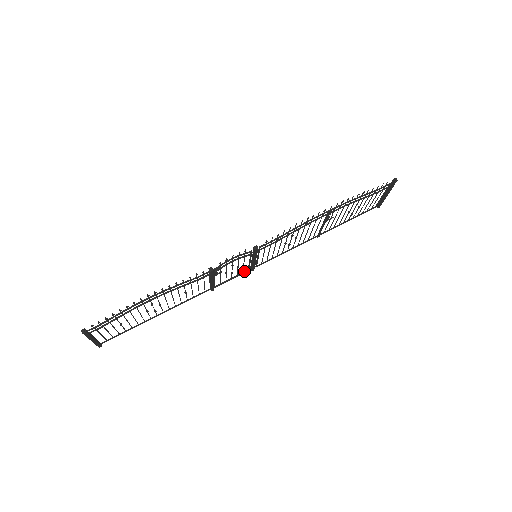
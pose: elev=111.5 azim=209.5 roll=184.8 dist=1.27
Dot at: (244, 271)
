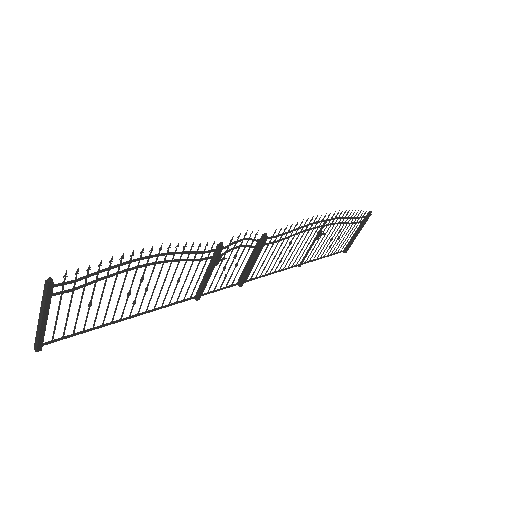
Dot at: (233, 284)
